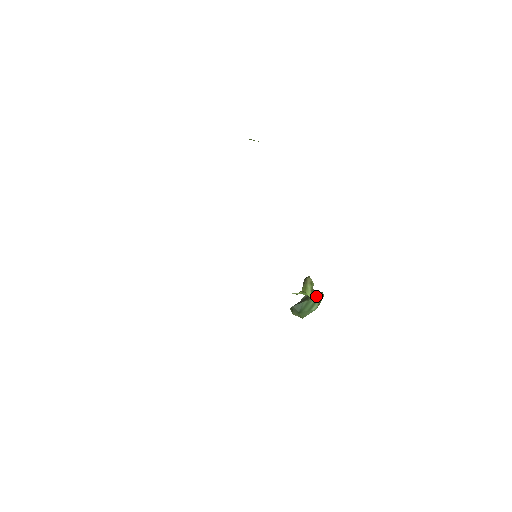
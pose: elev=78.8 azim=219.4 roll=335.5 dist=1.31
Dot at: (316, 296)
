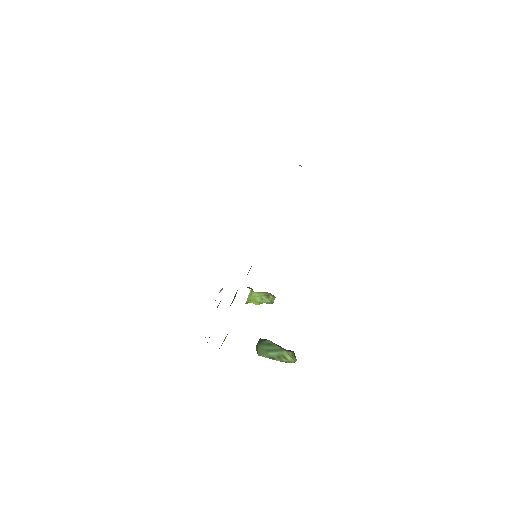
Dot at: (284, 349)
